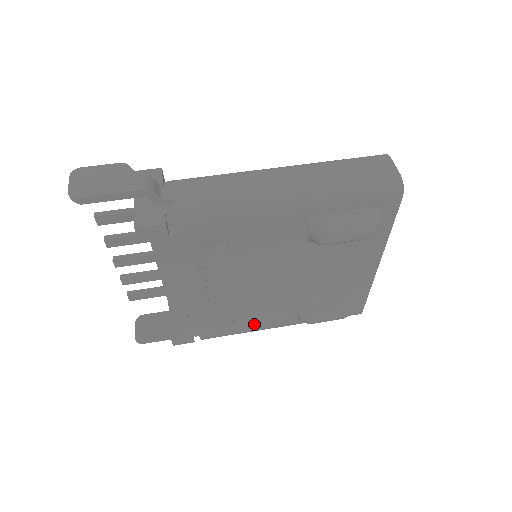
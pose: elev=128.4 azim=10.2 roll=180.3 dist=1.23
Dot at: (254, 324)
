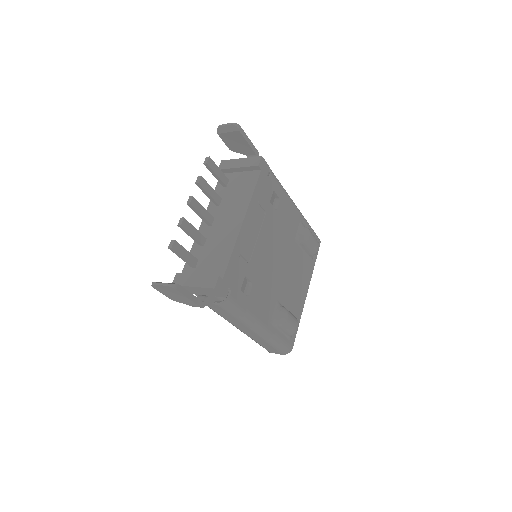
Dot at: (256, 306)
